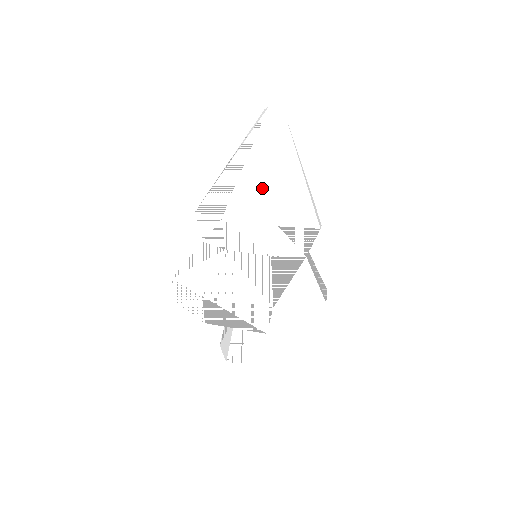
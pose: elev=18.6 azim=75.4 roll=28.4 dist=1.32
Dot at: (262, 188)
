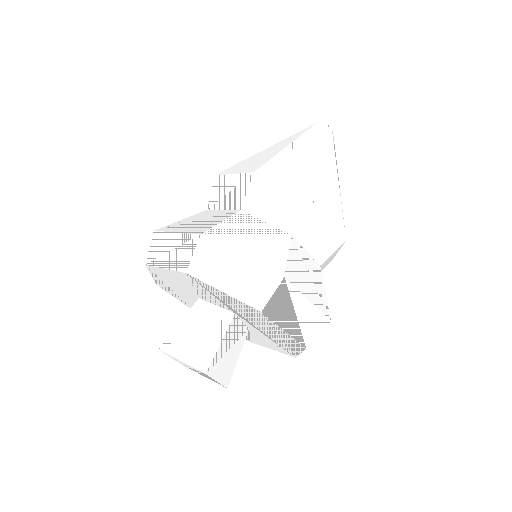
Dot at: (335, 195)
